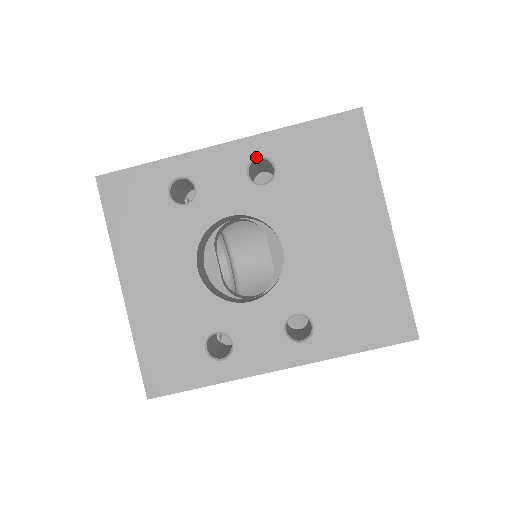
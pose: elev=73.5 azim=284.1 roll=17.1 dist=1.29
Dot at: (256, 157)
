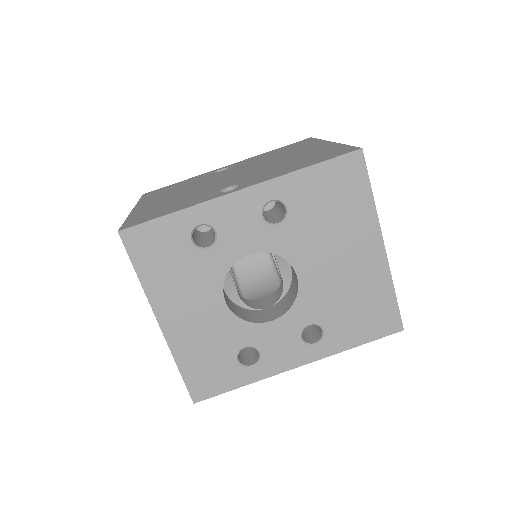
Dot at: (269, 201)
